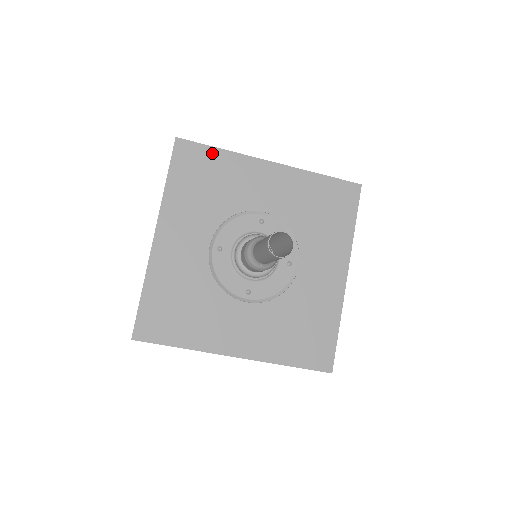
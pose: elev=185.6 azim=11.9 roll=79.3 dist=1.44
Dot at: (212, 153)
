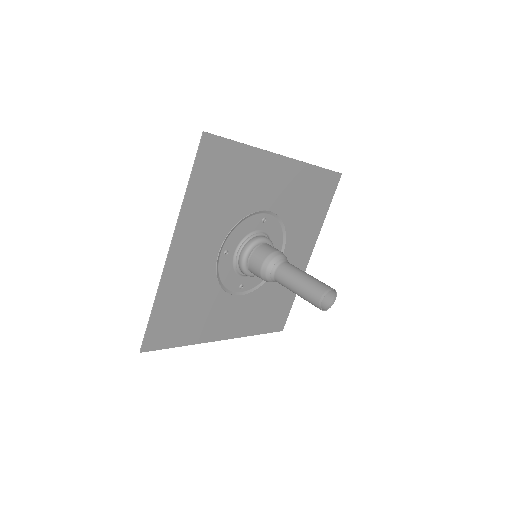
Dot at: (236, 150)
